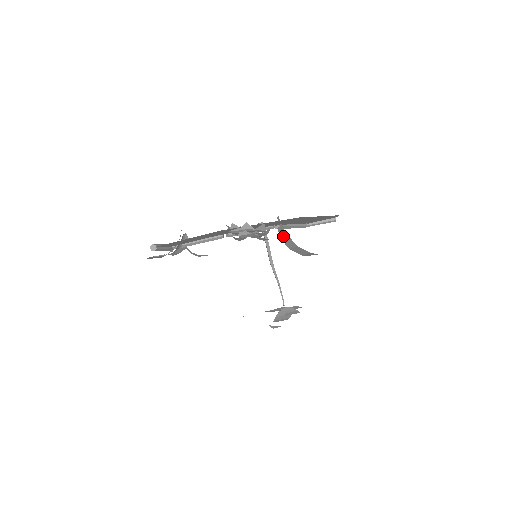
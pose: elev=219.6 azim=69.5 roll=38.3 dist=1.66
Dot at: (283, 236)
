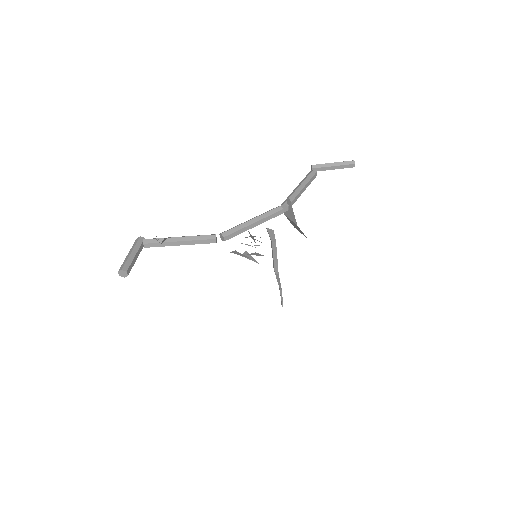
Dot at: (291, 221)
